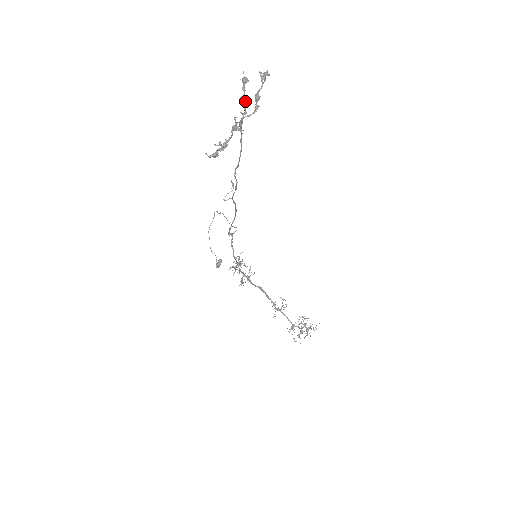
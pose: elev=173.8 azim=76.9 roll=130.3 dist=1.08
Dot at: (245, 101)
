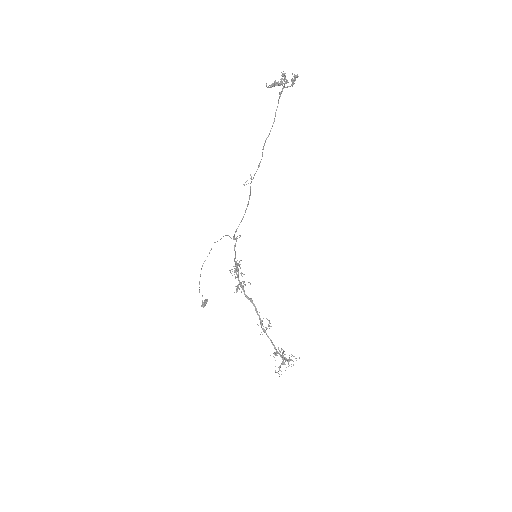
Dot at: occluded
